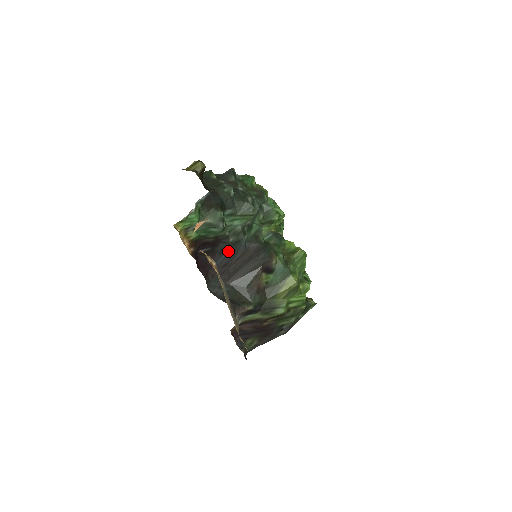
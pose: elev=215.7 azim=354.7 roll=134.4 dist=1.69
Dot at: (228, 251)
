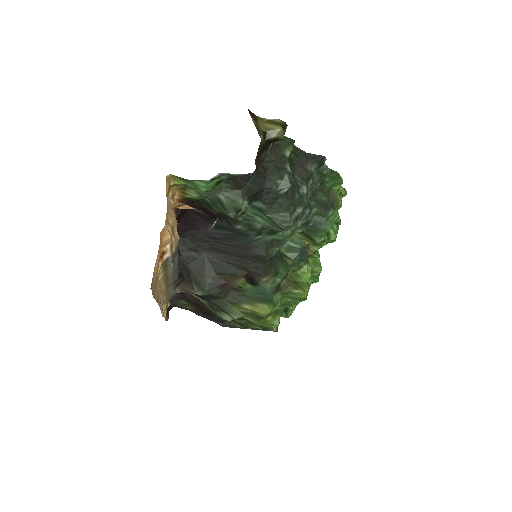
Dot at: (227, 232)
